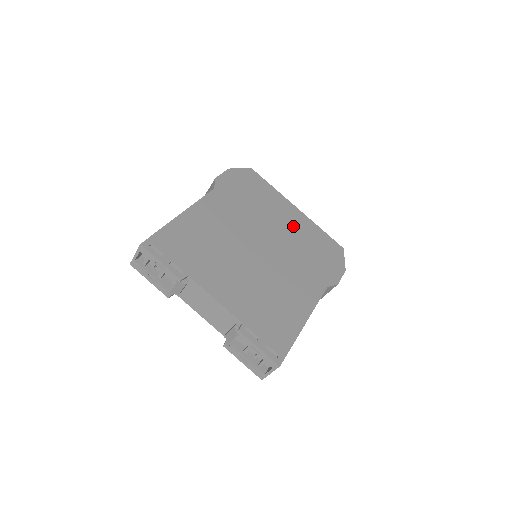
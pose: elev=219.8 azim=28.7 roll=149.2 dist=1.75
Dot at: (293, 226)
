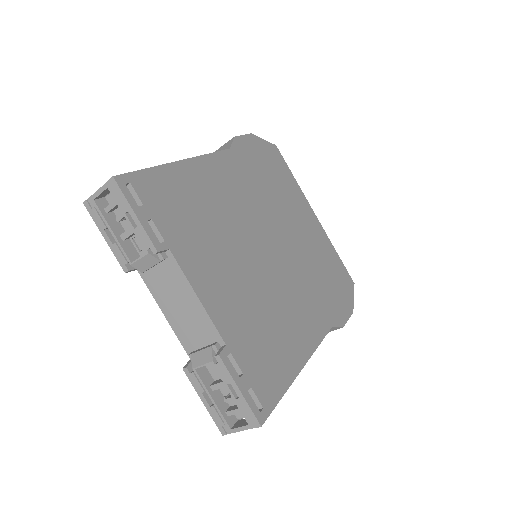
Dot at: (308, 235)
